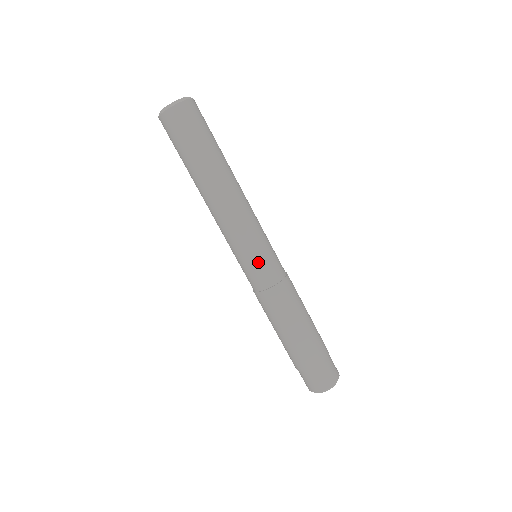
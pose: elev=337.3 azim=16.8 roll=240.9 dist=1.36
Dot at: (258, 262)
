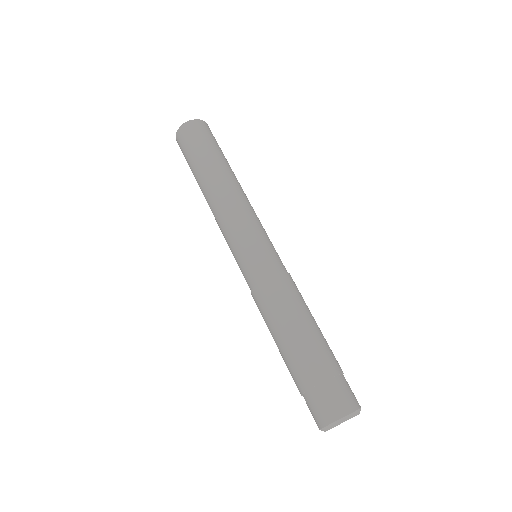
Dot at: (247, 255)
